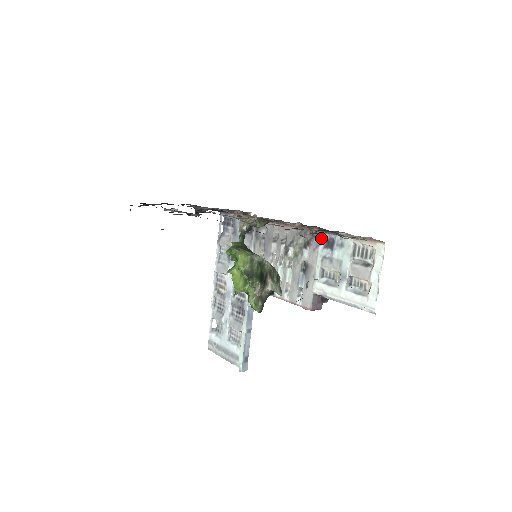
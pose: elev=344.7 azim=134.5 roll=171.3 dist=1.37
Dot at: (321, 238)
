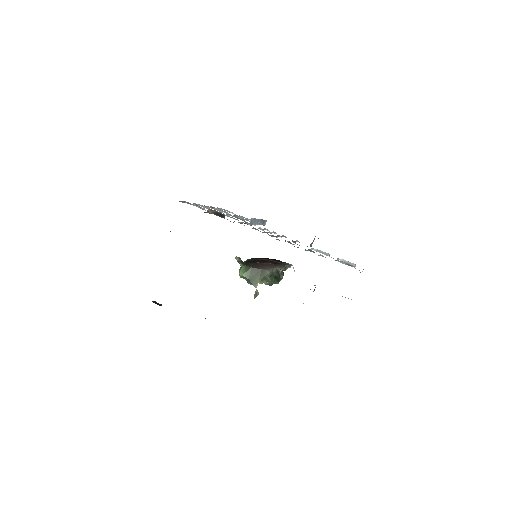
Dot at: occluded
